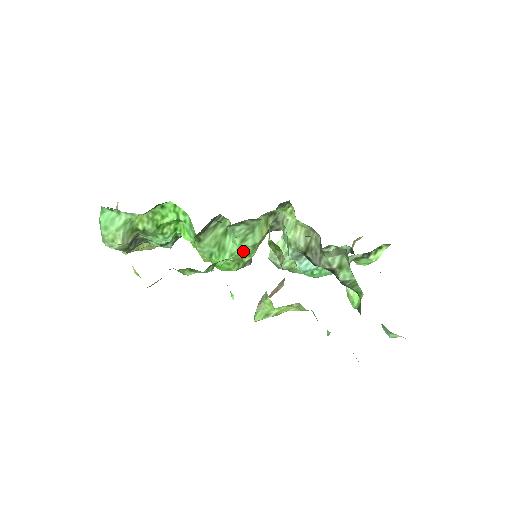
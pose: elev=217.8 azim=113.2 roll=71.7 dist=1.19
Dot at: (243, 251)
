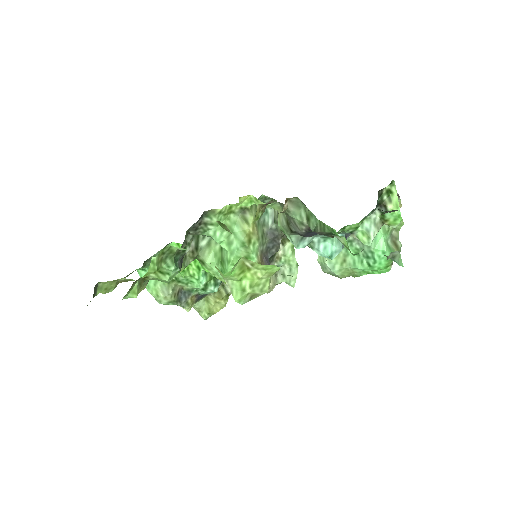
Dot at: (238, 255)
